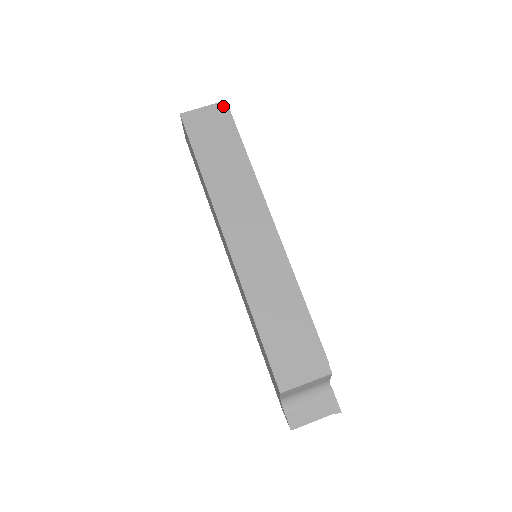
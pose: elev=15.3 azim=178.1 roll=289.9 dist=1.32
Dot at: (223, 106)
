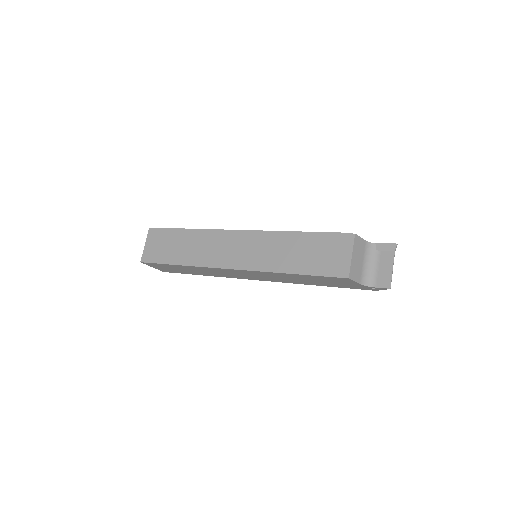
Dot at: (151, 231)
